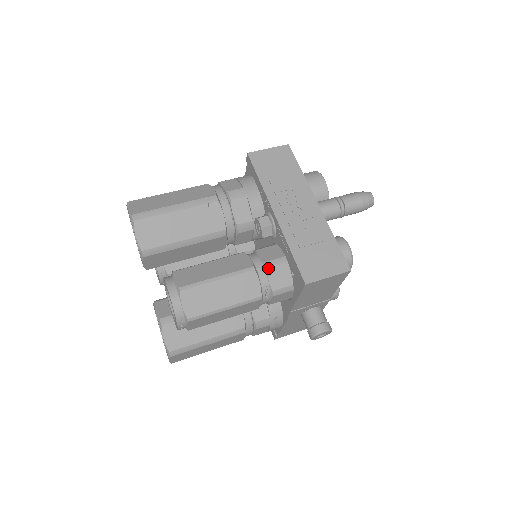
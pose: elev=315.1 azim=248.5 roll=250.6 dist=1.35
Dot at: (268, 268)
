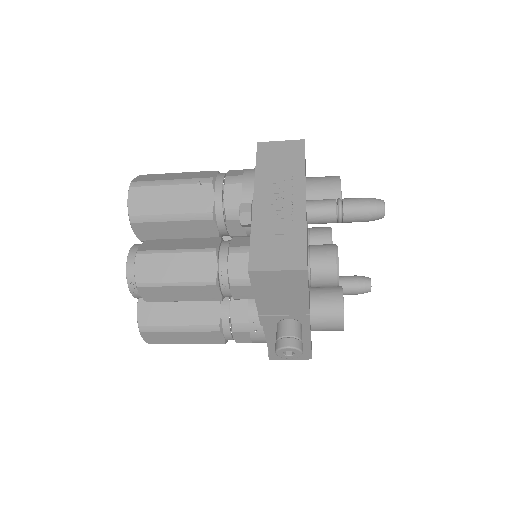
Dot at: (230, 253)
